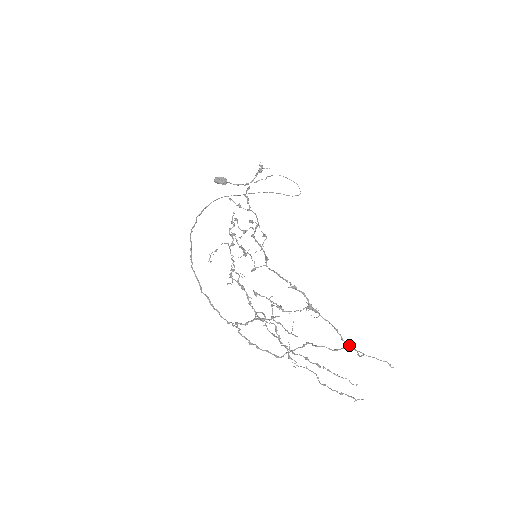
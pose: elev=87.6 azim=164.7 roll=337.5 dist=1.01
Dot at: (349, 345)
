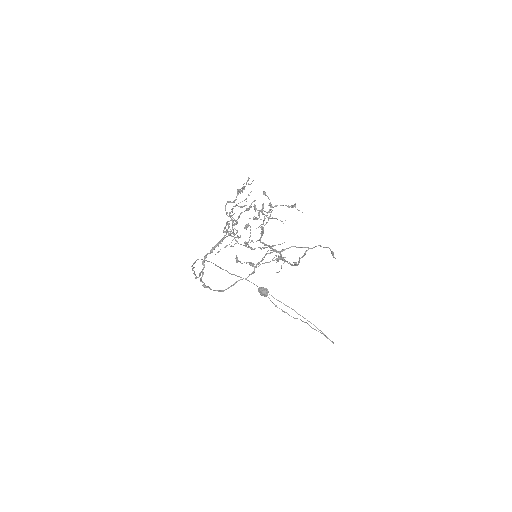
Dot at: (299, 257)
